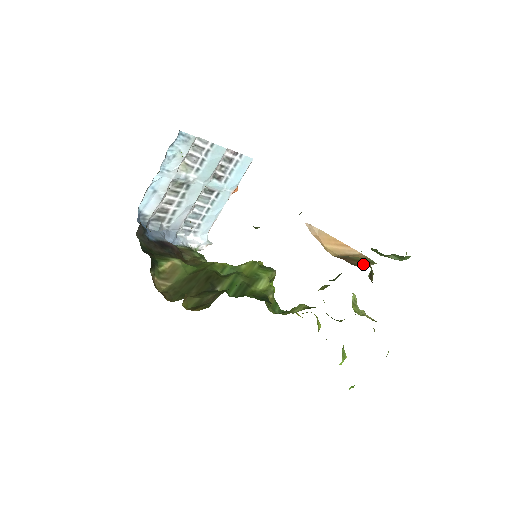
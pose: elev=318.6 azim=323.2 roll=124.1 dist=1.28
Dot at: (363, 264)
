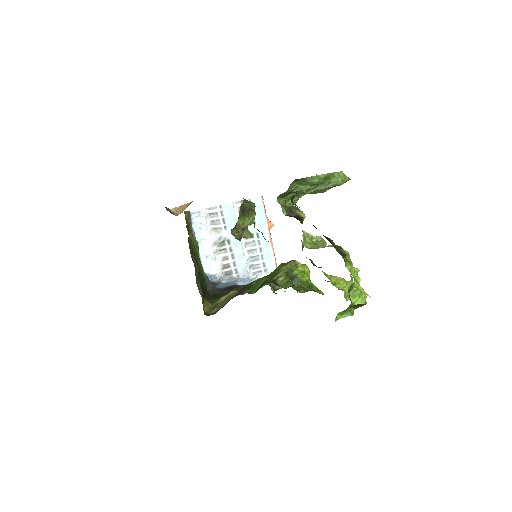
Dot at: occluded
